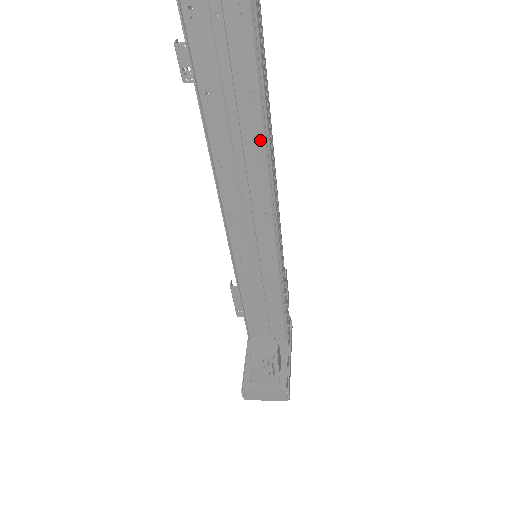
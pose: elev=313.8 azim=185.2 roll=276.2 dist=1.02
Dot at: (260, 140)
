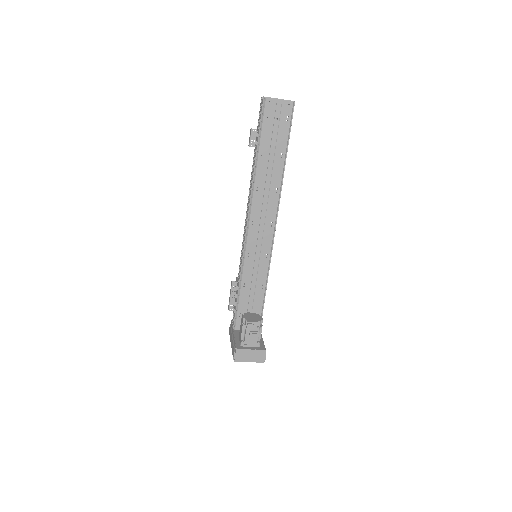
Dot at: (280, 178)
